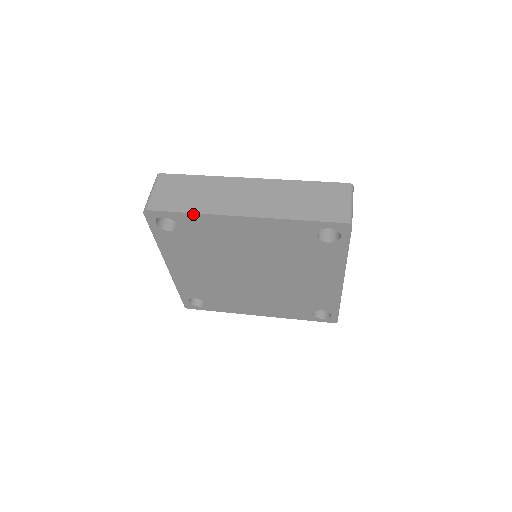
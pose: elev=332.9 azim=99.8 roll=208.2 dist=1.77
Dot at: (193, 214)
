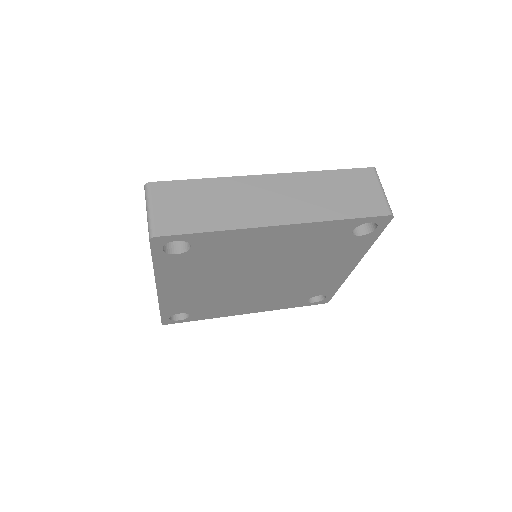
Dot at: (217, 232)
